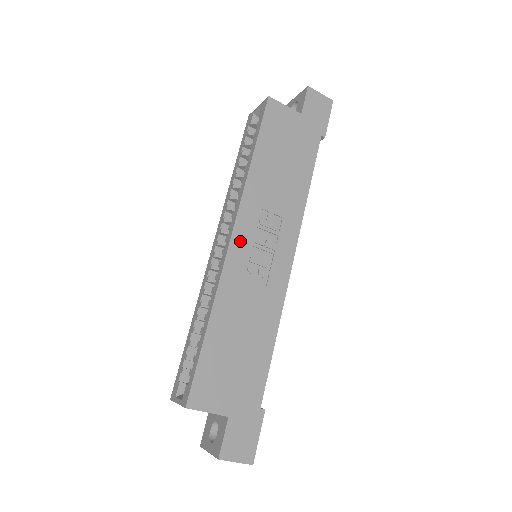
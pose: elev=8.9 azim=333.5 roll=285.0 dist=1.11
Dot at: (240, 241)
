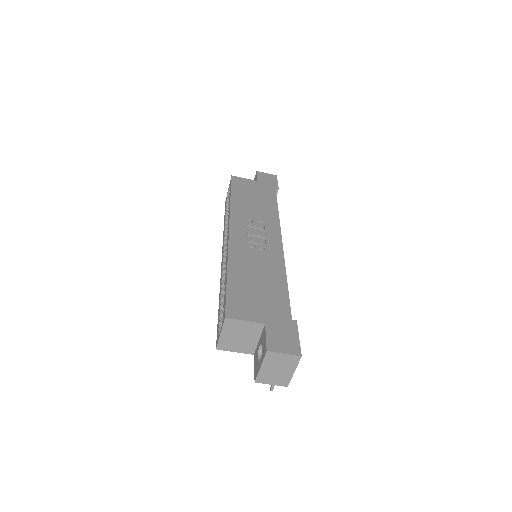
Dot at: (236, 233)
